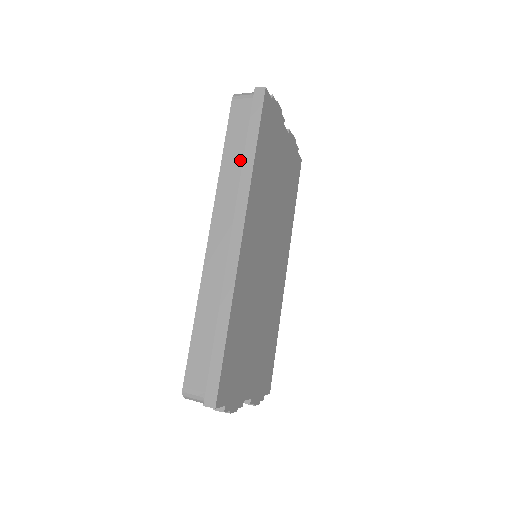
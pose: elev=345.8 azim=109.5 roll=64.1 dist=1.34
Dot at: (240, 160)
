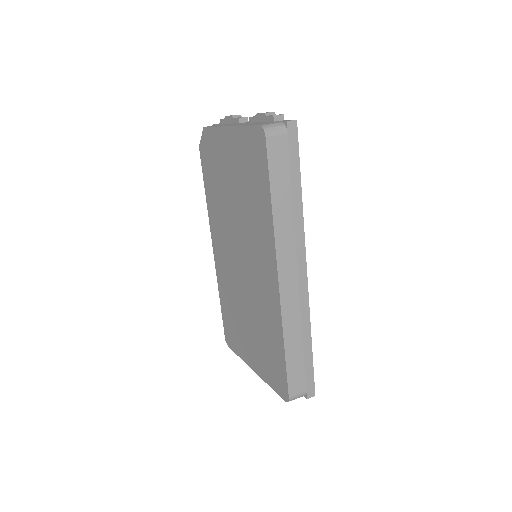
Dot at: (290, 204)
